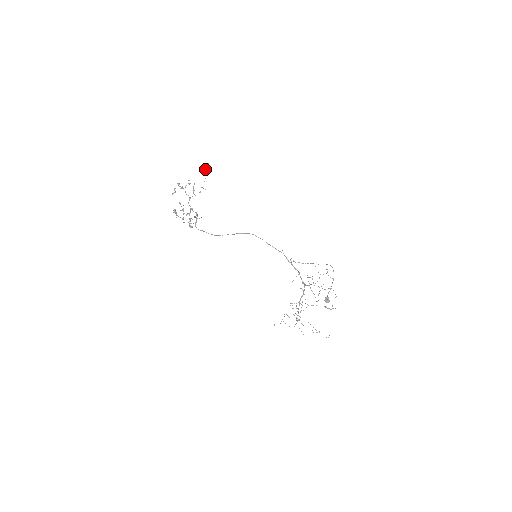
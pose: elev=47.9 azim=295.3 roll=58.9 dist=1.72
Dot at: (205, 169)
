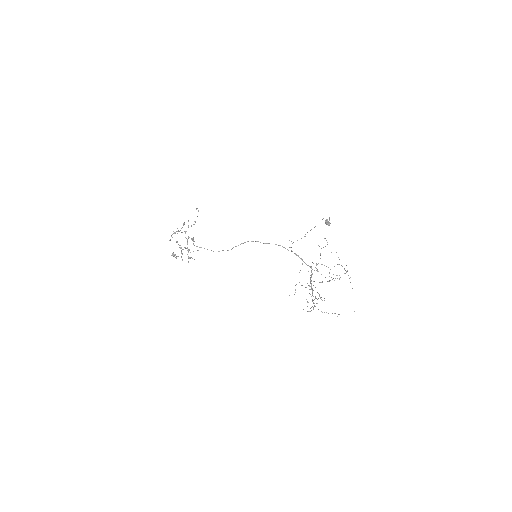
Dot at: occluded
